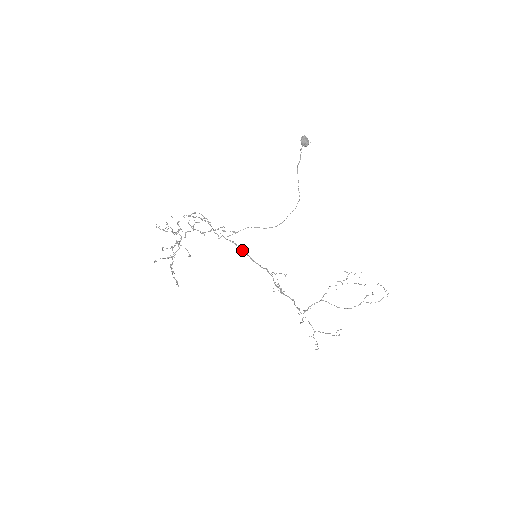
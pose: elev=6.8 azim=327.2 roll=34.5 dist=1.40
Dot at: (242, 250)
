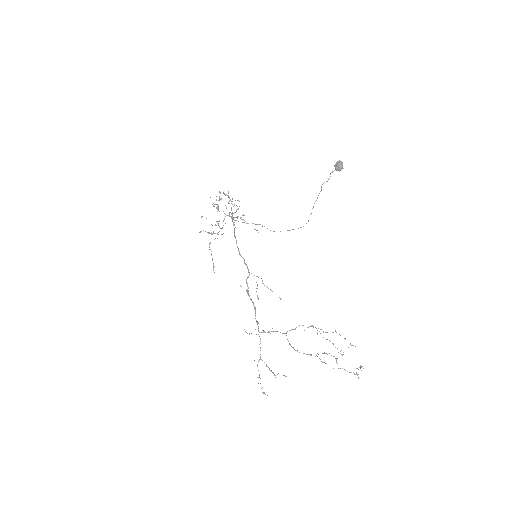
Dot at: (234, 230)
